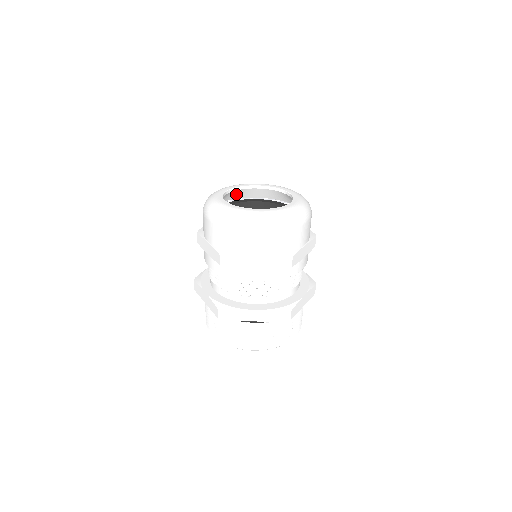
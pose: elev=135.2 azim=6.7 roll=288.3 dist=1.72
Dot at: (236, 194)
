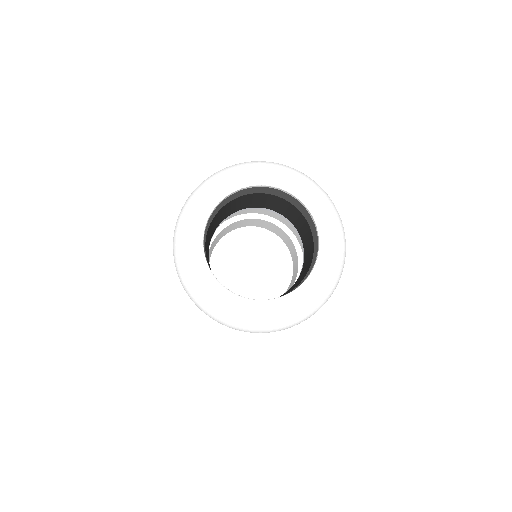
Dot at: occluded
